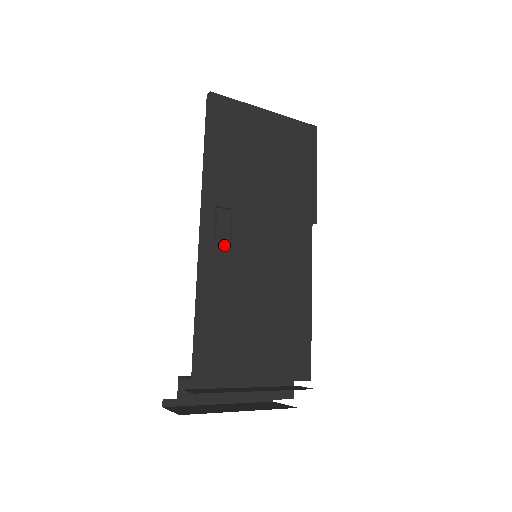
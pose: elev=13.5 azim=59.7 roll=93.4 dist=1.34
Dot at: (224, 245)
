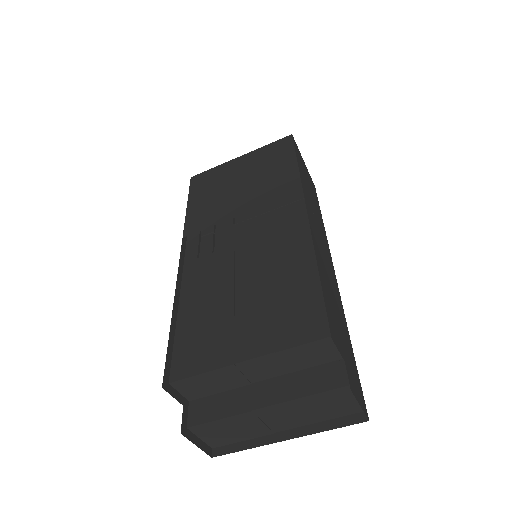
Dot at: (207, 258)
